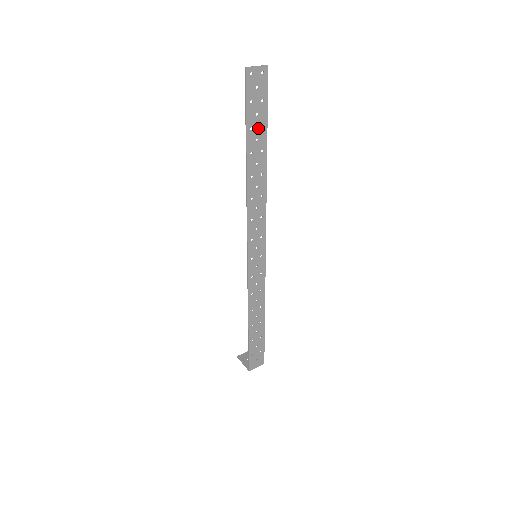
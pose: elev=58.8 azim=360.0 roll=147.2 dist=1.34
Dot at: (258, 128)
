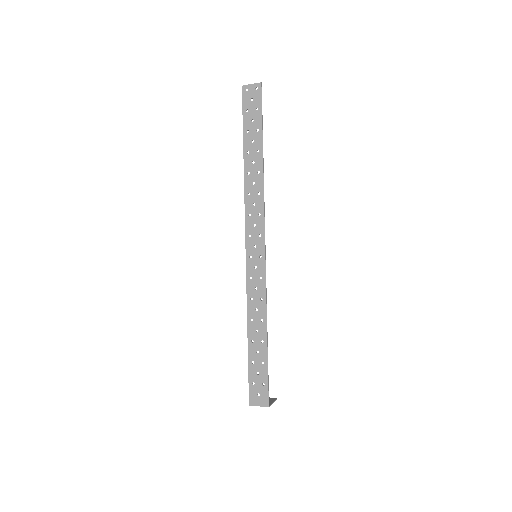
Dot at: (254, 131)
